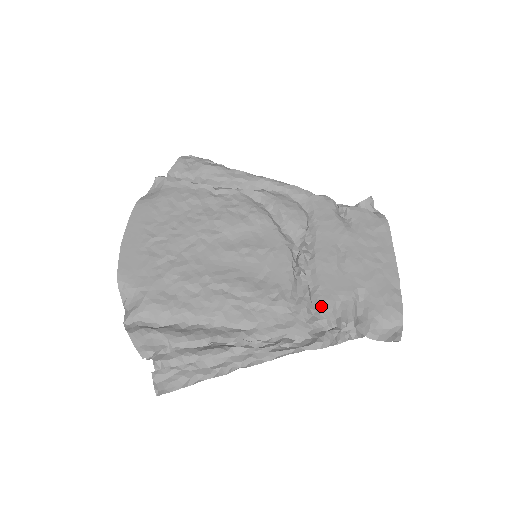
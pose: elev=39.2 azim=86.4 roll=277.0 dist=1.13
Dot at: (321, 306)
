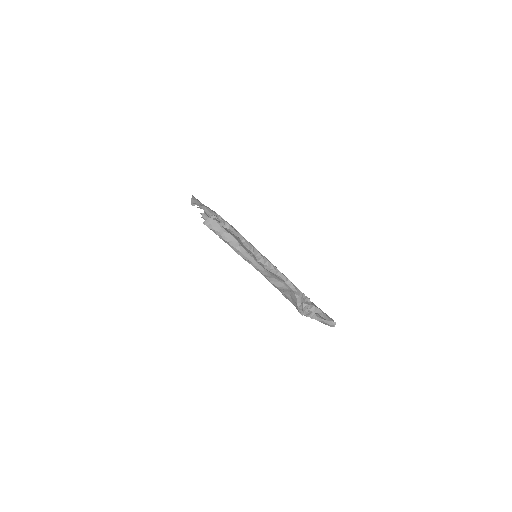
Dot at: occluded
